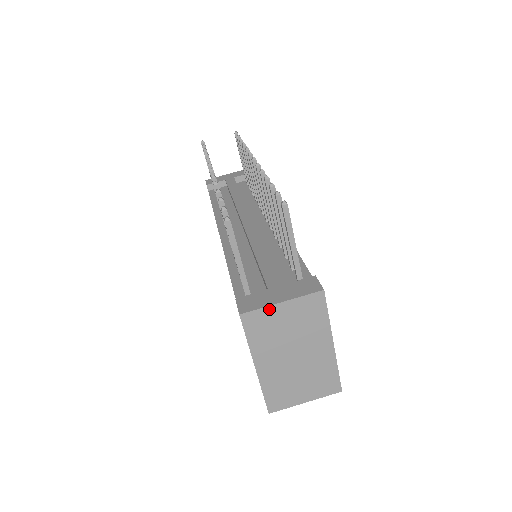
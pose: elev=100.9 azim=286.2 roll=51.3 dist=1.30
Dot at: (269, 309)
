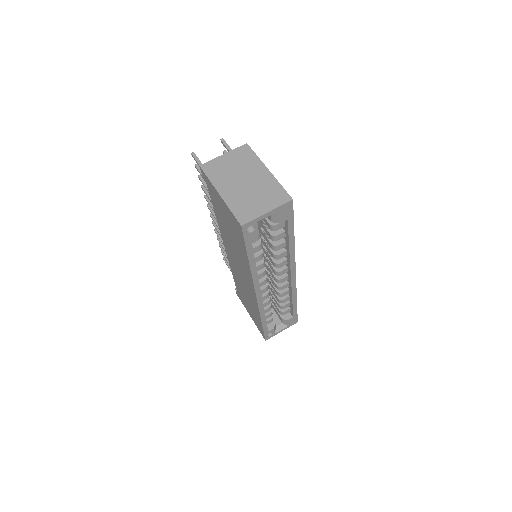
Dot at: (217, 159)
